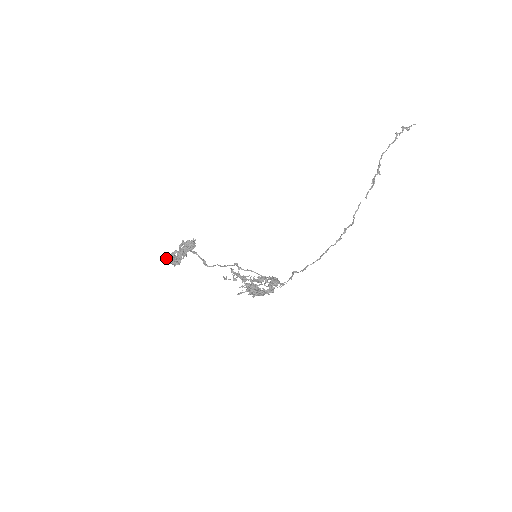
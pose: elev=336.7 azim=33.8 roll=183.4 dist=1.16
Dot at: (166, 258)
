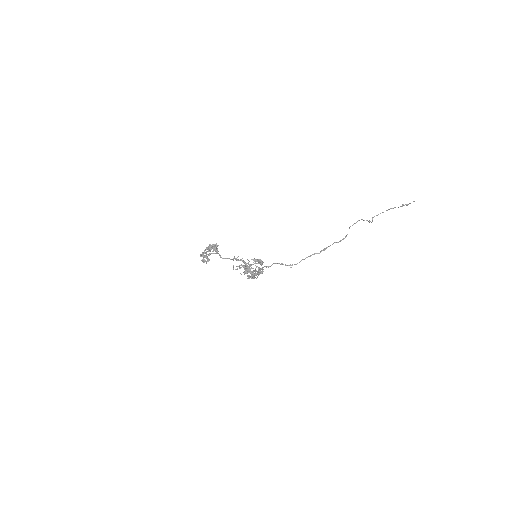
Dot at: (202, 259)
